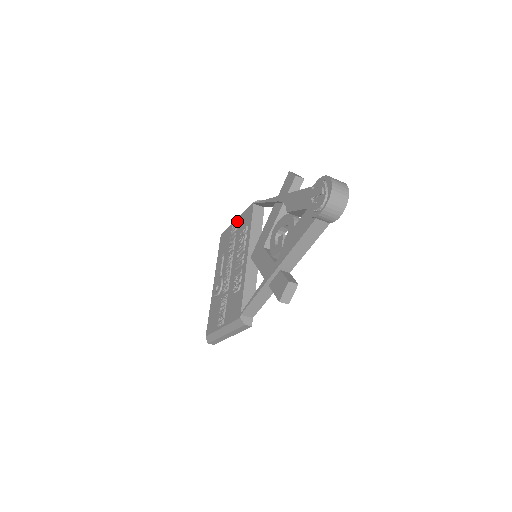
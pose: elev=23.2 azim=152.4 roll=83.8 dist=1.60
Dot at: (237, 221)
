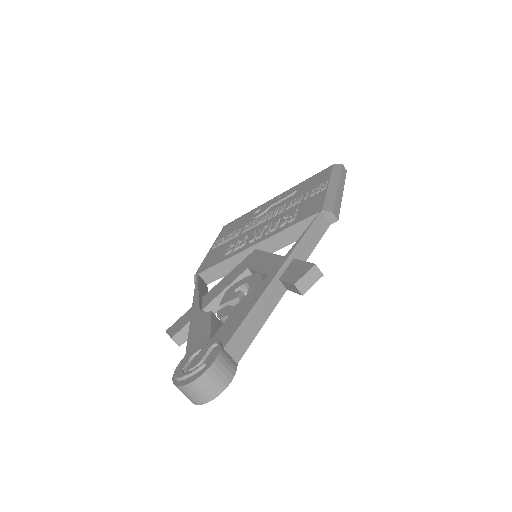
Dot at: (321, 190)
